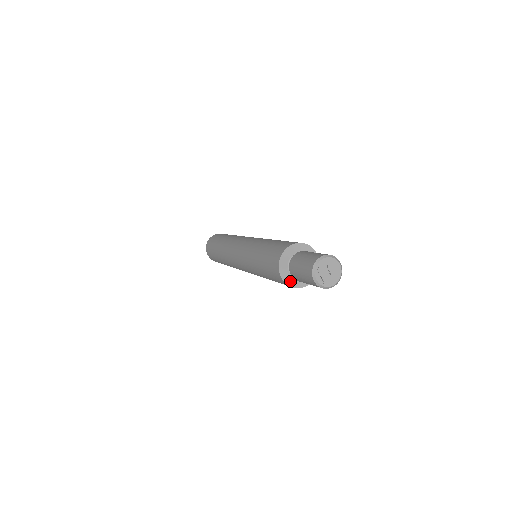
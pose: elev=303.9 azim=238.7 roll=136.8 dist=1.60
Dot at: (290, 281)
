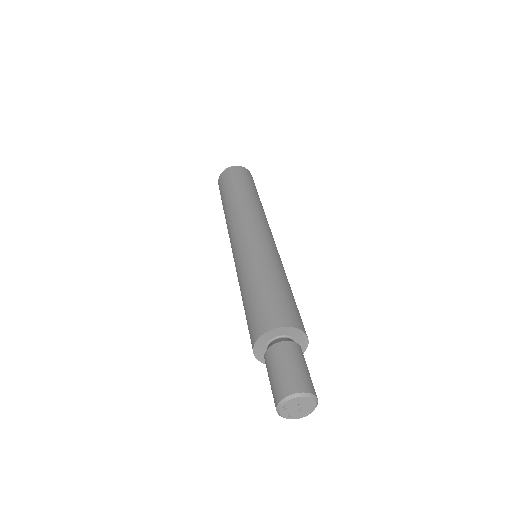
Dot at: occluded
